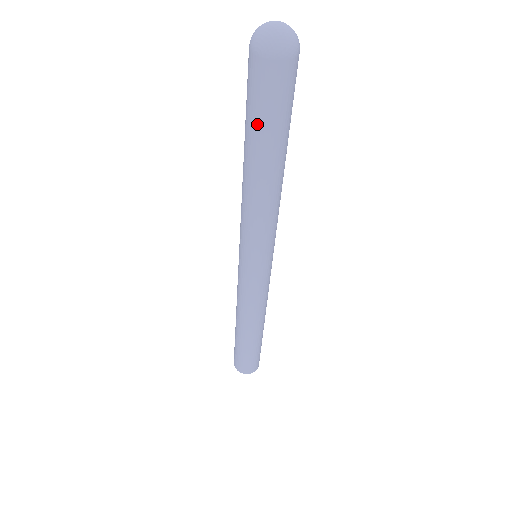
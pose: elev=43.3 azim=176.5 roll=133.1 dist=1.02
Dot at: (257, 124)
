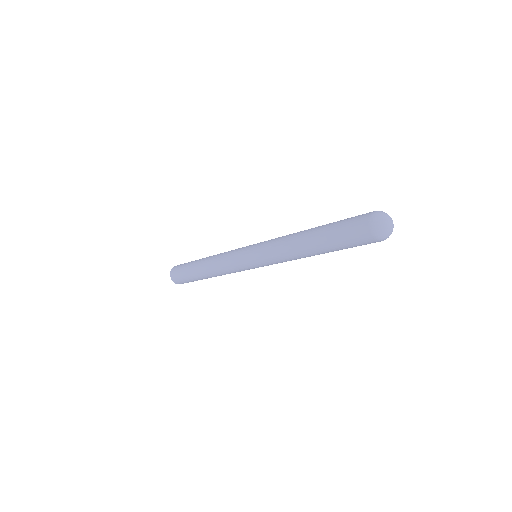
Dot at: (334, 234)
